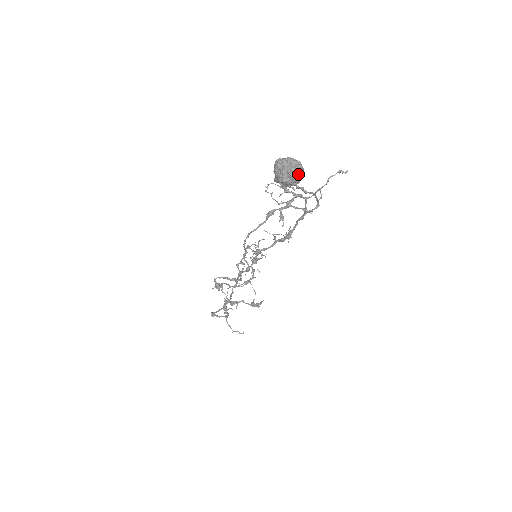
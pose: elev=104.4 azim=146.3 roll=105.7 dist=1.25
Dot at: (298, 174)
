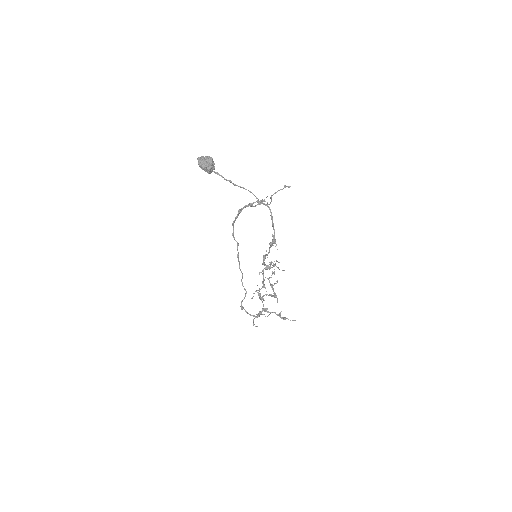
Dot at: (206, 162)
